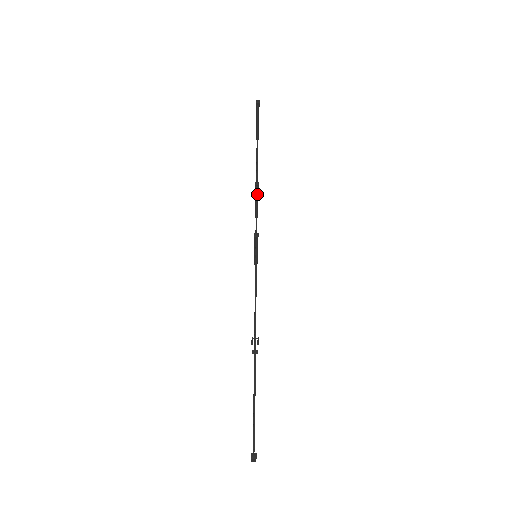
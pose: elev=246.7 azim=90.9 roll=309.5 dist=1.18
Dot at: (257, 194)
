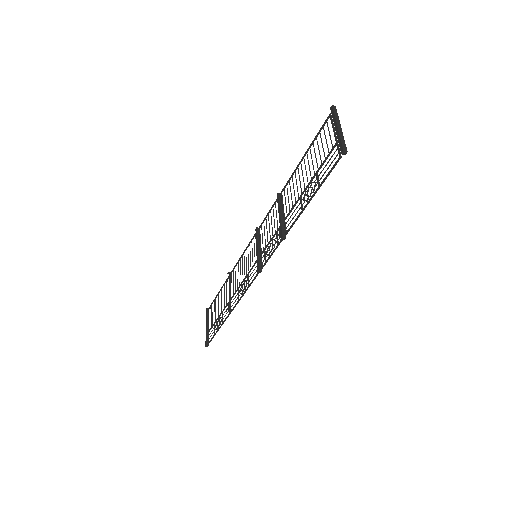
Dot at: occluded
